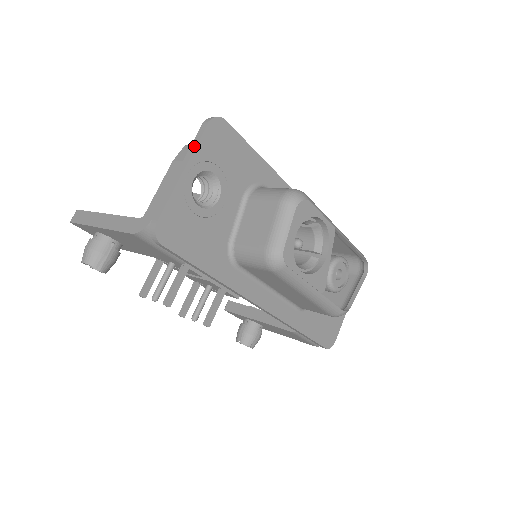
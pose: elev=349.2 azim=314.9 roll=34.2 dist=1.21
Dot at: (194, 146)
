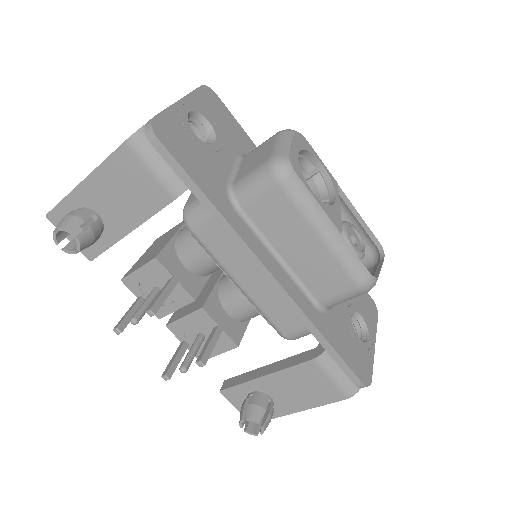
Dot at: (189, 93)
